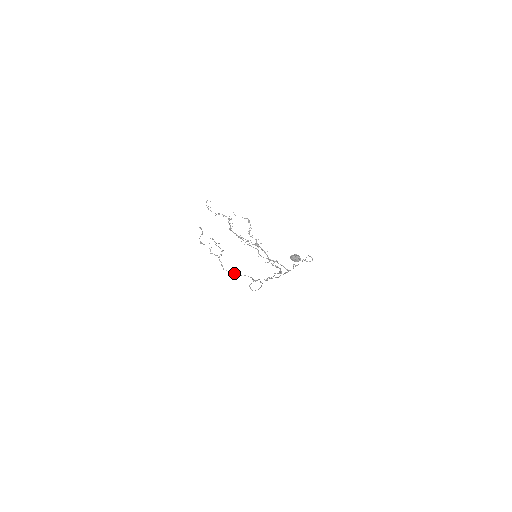
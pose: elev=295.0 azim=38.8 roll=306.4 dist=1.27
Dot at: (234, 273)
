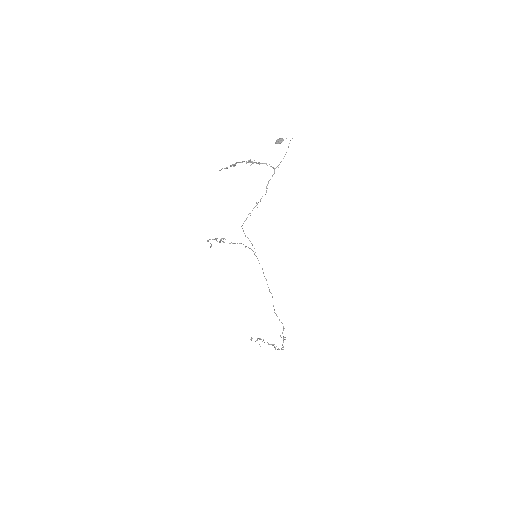
Dot at: occluded
